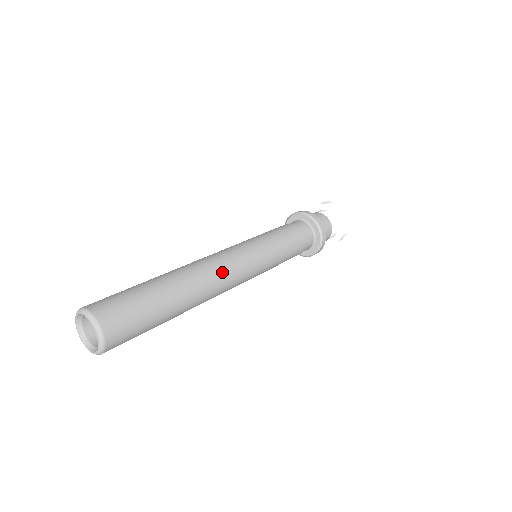
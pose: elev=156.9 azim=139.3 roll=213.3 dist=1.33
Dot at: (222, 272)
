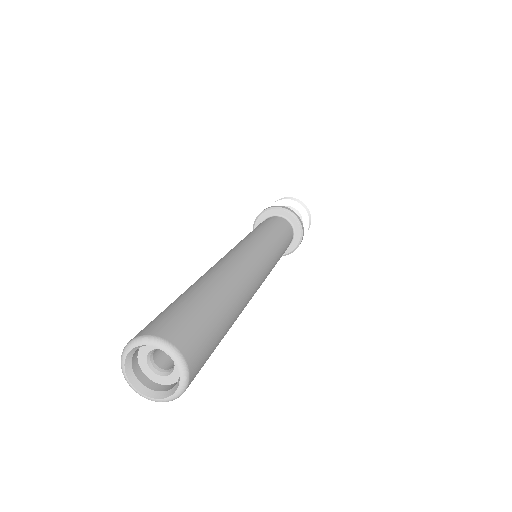
Dot at: (247, 265)
